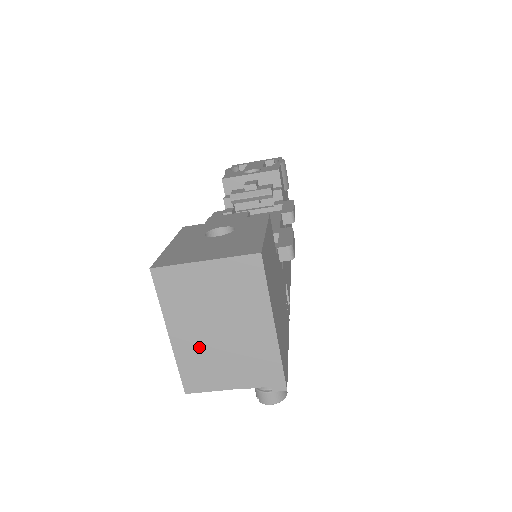
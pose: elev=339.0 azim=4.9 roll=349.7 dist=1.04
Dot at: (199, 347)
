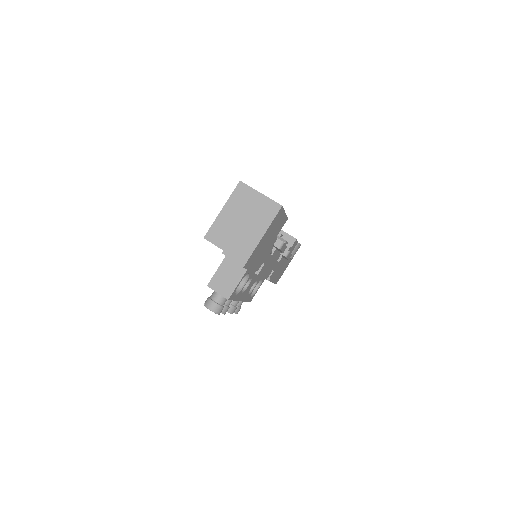
Dot at: (228, 223)
